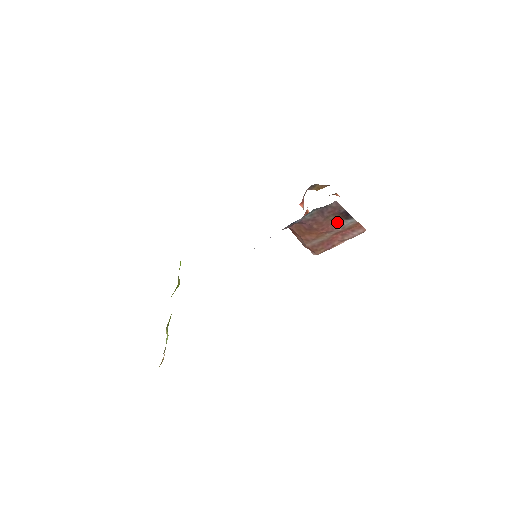
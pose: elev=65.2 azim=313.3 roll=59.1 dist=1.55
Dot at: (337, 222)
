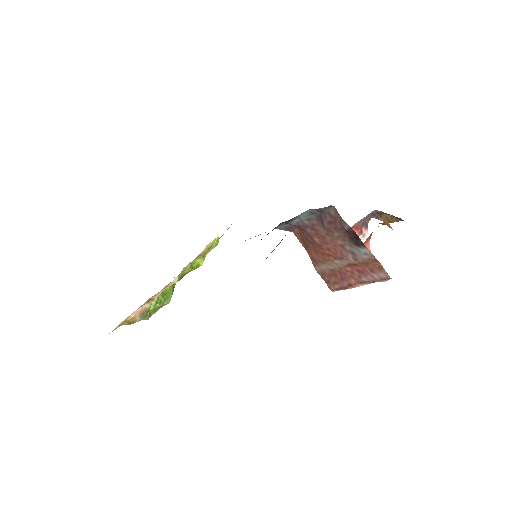
Dot at: (348, 247)
